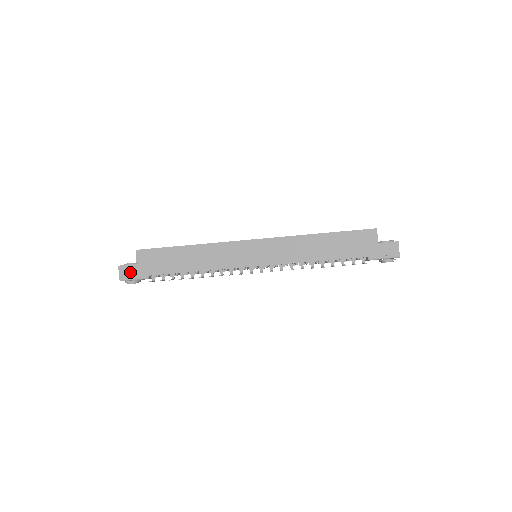
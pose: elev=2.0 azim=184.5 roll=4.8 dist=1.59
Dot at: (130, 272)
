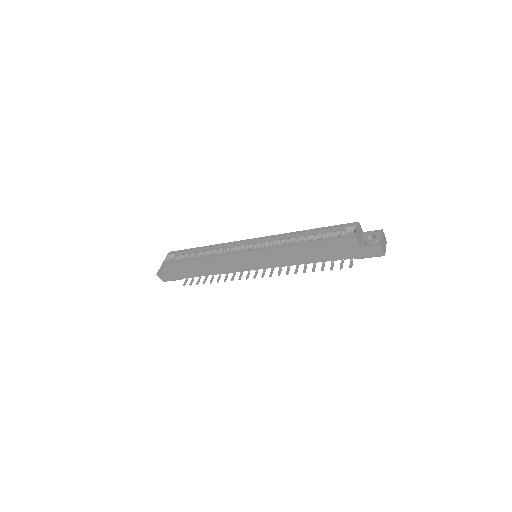
Dot at: (167, 277)
